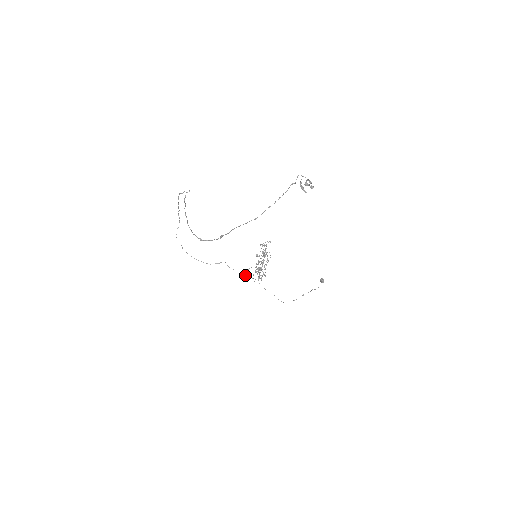
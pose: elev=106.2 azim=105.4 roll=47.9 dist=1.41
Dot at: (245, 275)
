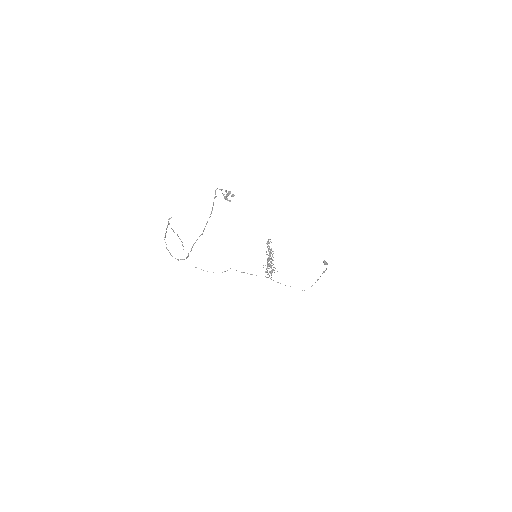
Dot at: occluded
